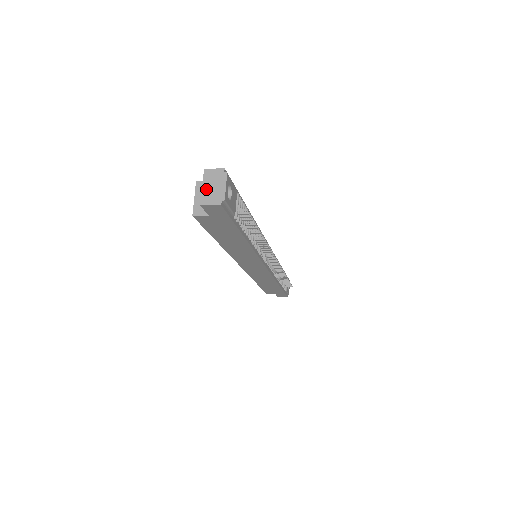
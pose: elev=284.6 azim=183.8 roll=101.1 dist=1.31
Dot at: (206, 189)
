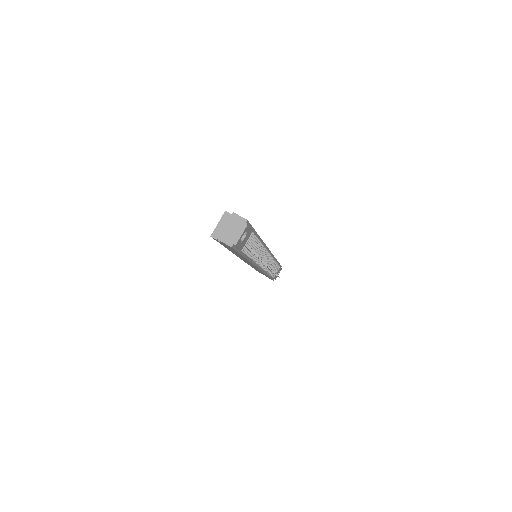
Dot at: (227, 229)
